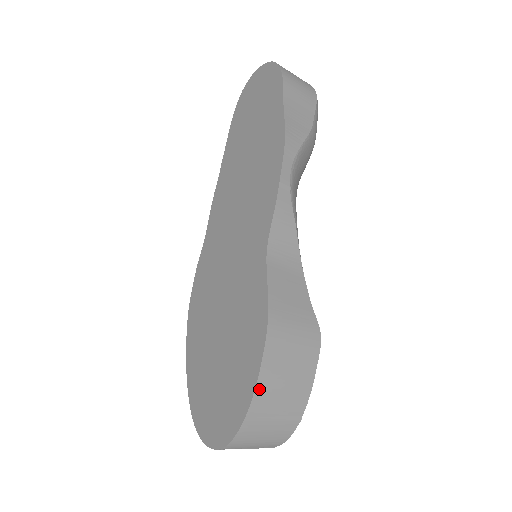
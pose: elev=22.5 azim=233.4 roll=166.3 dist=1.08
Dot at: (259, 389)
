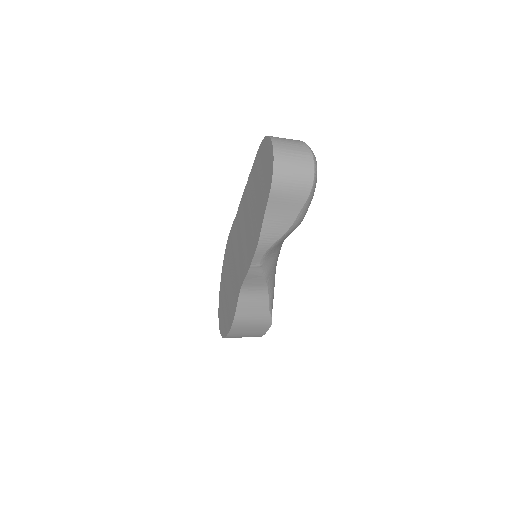
Dot at: (229, 335)
